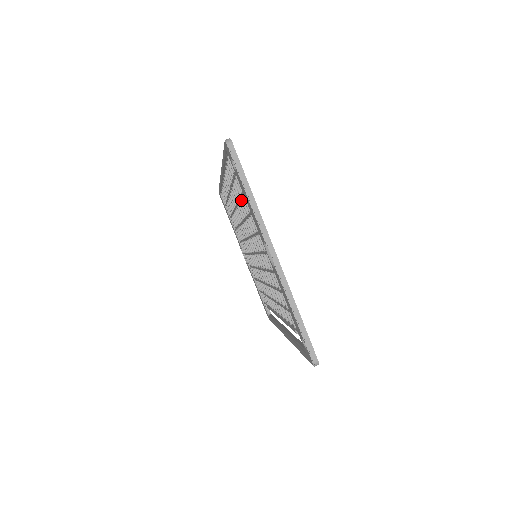
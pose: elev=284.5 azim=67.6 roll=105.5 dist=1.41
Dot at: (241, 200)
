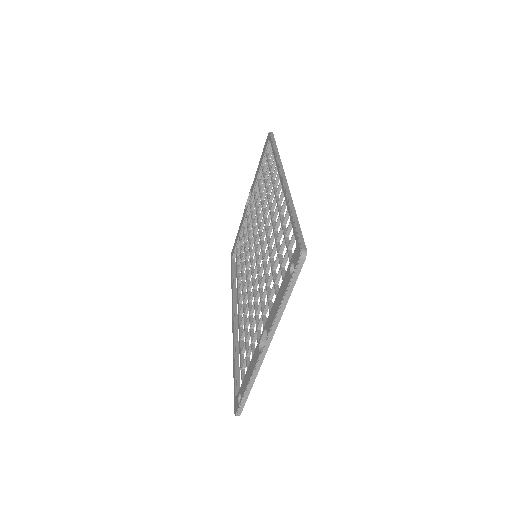
Dot at: (277, 256)
